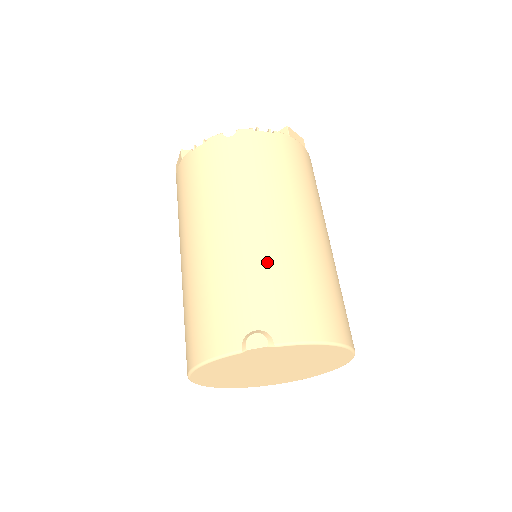
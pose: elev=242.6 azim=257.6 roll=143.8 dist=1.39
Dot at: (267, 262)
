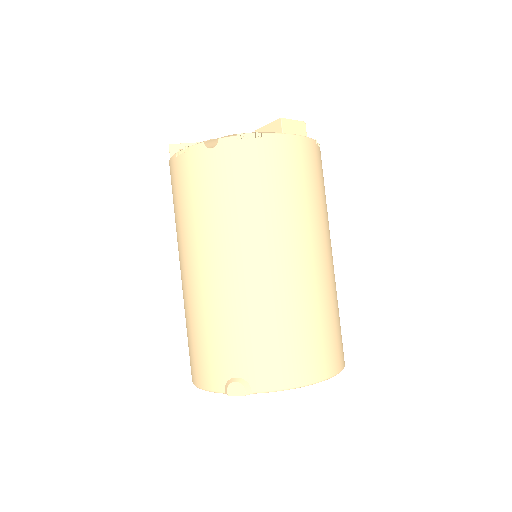
Dot at: (248, 309)
